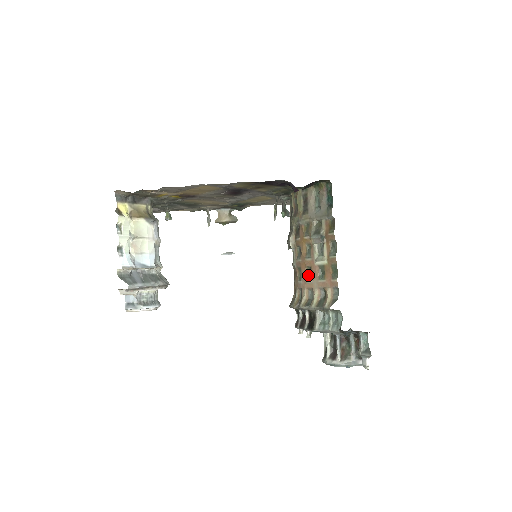
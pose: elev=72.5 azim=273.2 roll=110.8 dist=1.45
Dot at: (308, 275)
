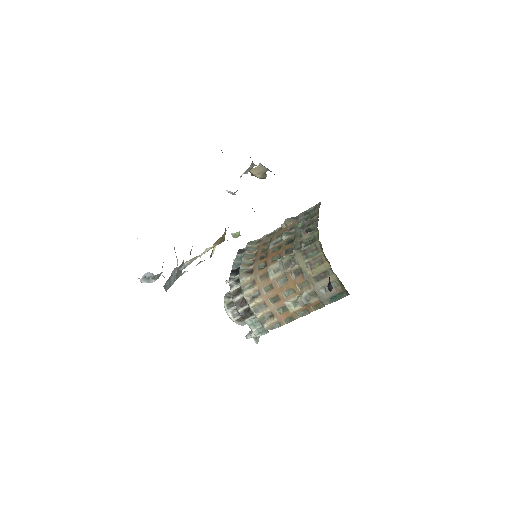
Dot at: (273, 299)
